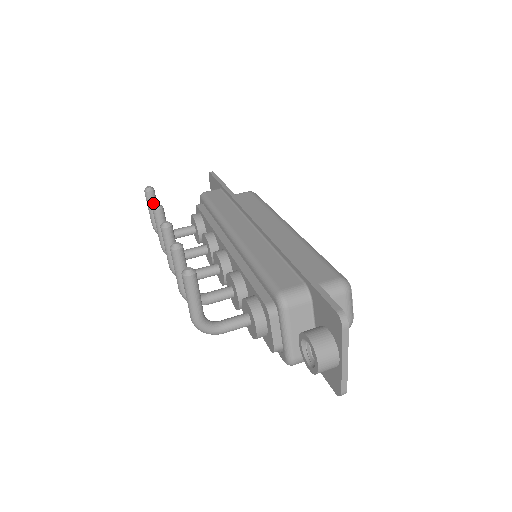
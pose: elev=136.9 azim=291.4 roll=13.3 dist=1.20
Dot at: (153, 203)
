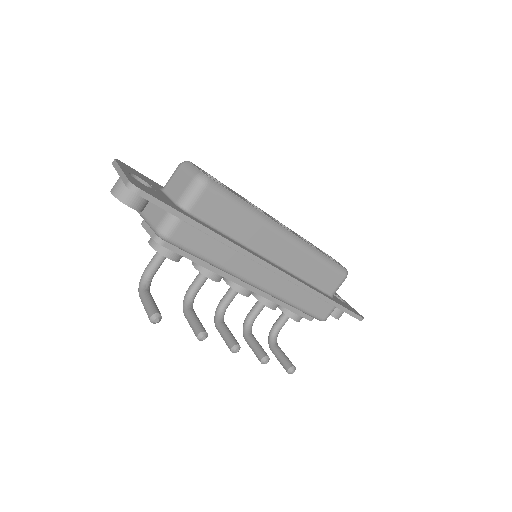
Dot at: occluded
